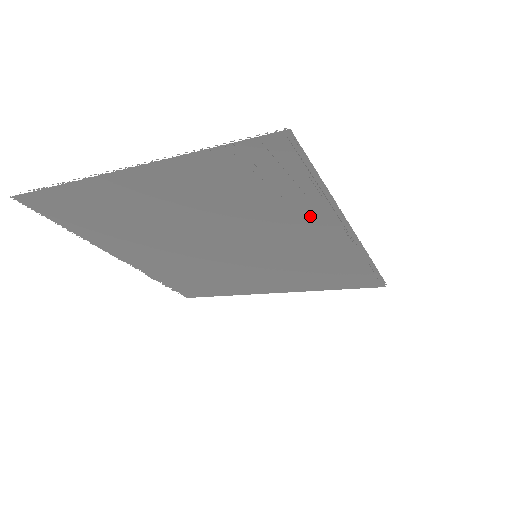
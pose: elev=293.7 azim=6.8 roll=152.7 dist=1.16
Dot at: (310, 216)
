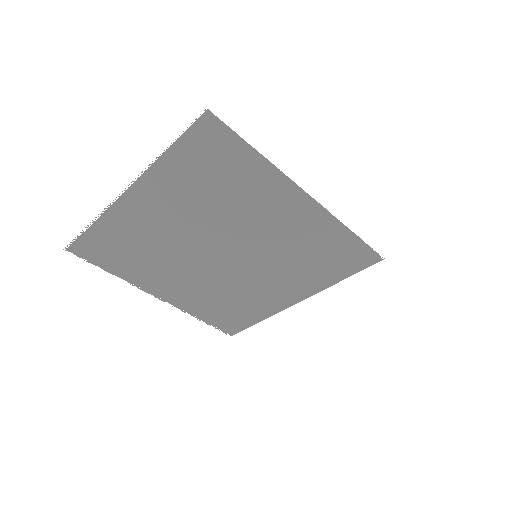
Dot at: (268, 190)
